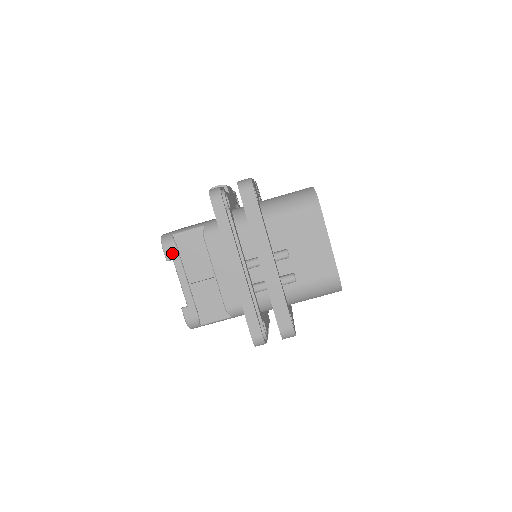
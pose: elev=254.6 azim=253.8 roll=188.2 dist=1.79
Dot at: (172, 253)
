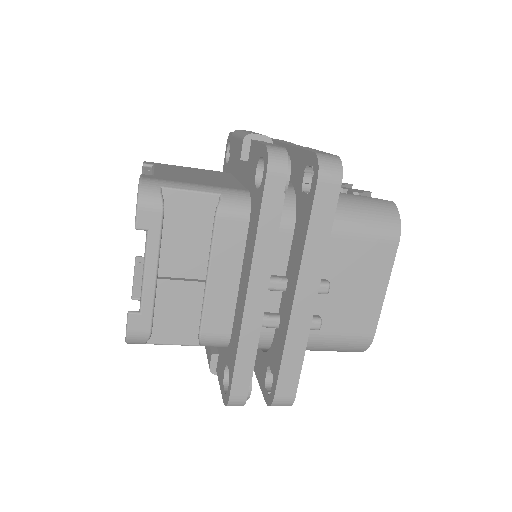
Dot at: (151, 219)
